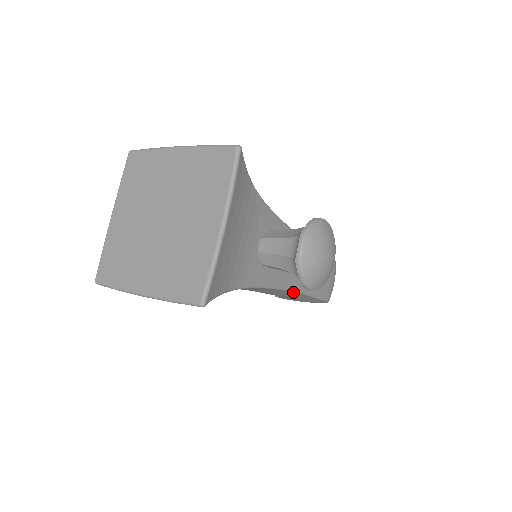
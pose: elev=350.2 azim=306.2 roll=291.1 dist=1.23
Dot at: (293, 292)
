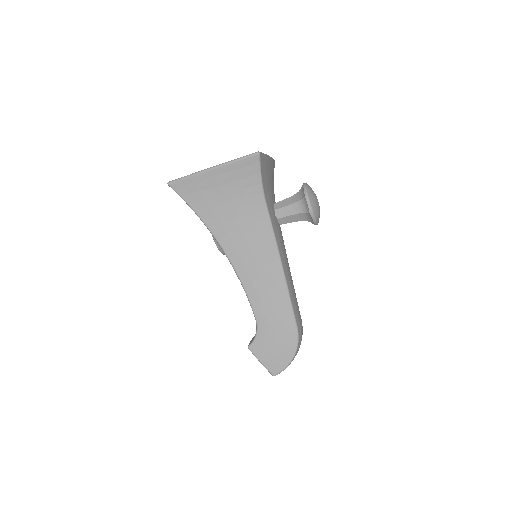
Dot at: (282, 272)
